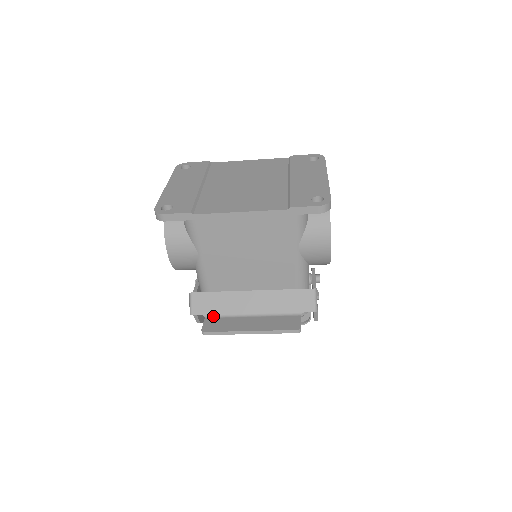
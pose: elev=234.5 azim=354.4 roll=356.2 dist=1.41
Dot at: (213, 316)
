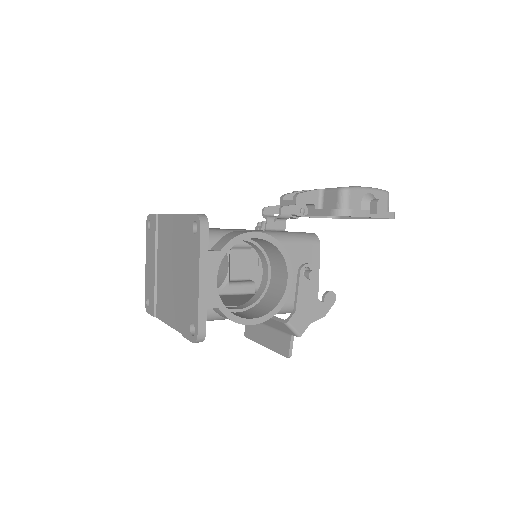
Dot at: occluded
